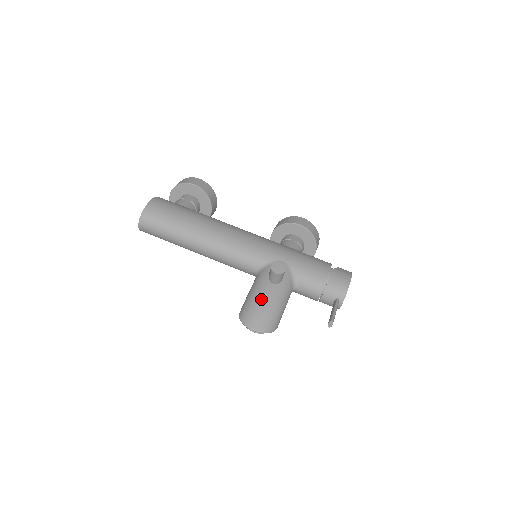
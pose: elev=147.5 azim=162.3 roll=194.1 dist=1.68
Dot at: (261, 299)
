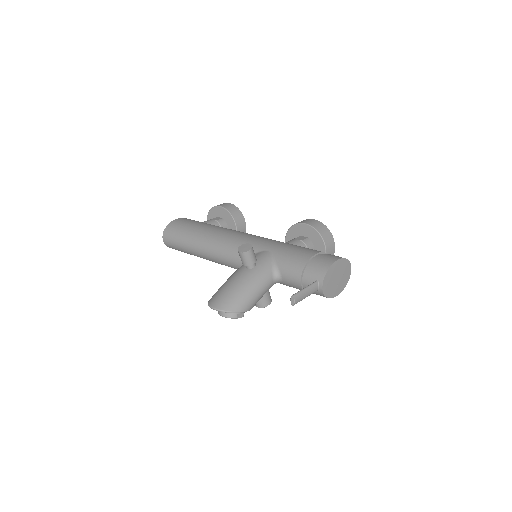
Dot at: (230, 282)
